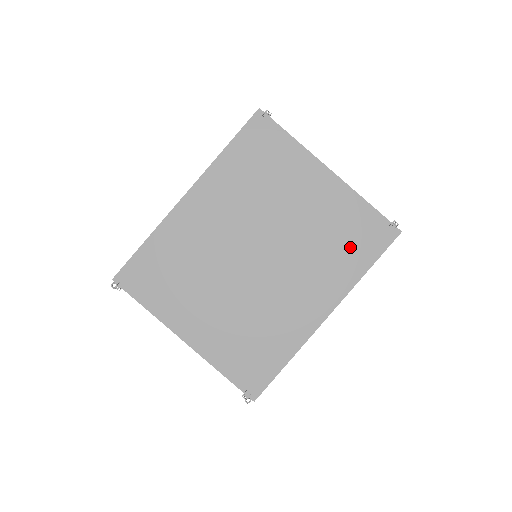
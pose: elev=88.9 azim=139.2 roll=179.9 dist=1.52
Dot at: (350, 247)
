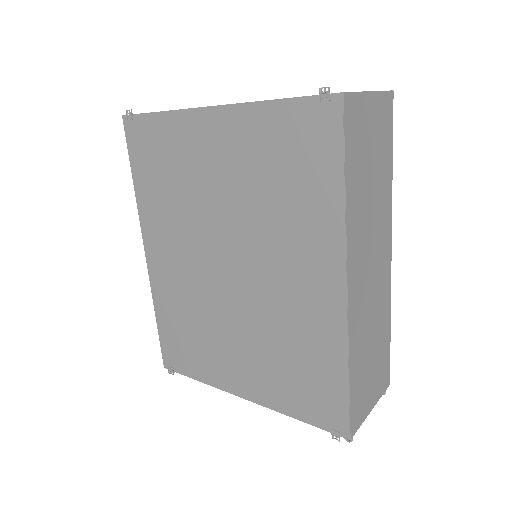
Dot at: (300, 177)
